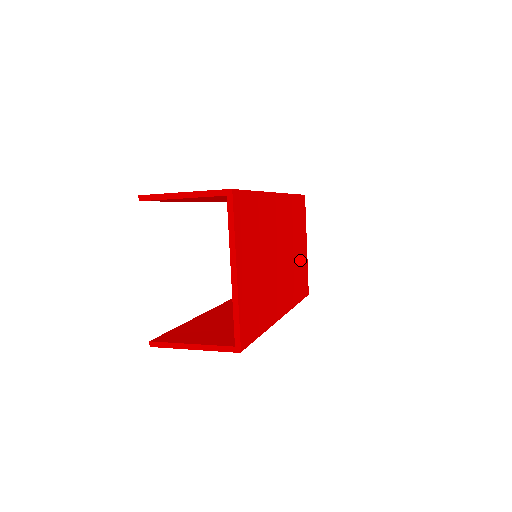
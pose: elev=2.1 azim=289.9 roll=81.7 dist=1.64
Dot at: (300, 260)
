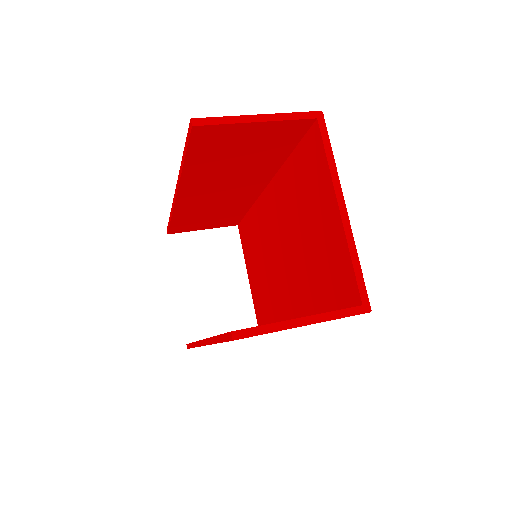
Dot at: occluded
